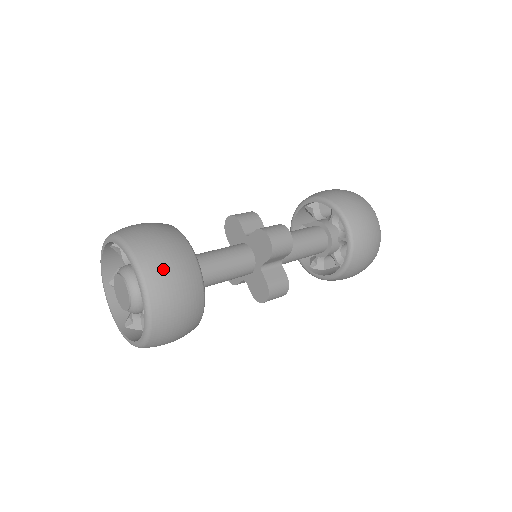
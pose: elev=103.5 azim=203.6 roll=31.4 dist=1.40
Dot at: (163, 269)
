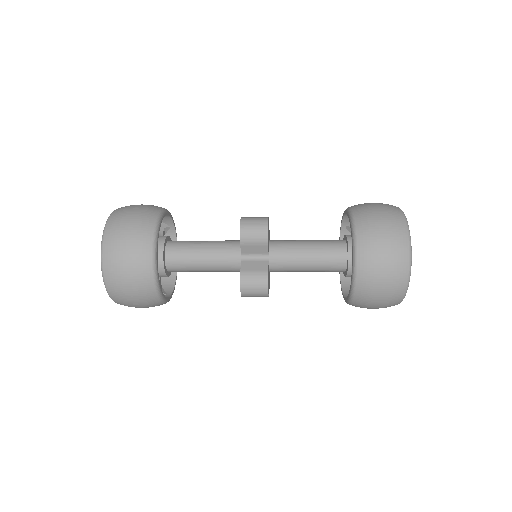
Dot at: (121, 223)
